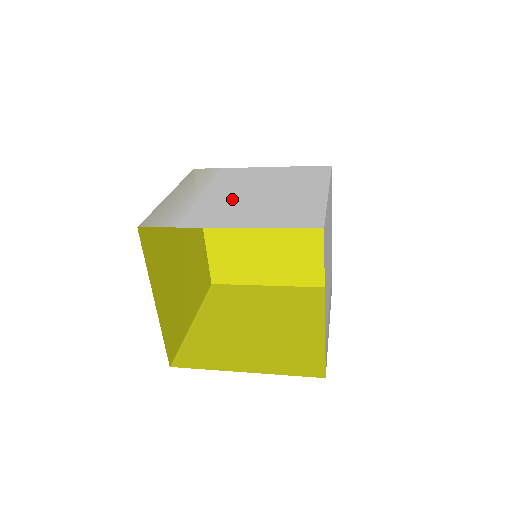
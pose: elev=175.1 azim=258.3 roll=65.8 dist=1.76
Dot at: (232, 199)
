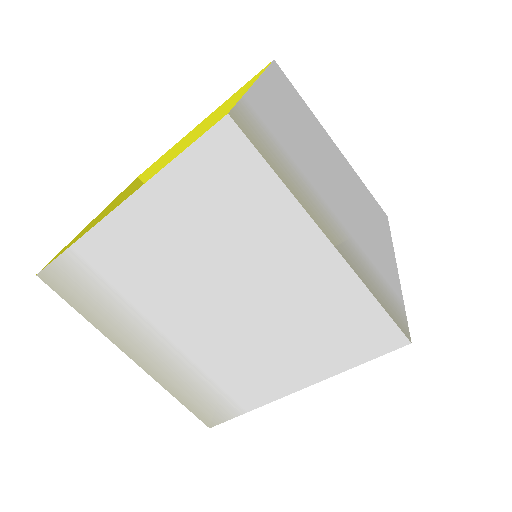
Dot at: occluded
